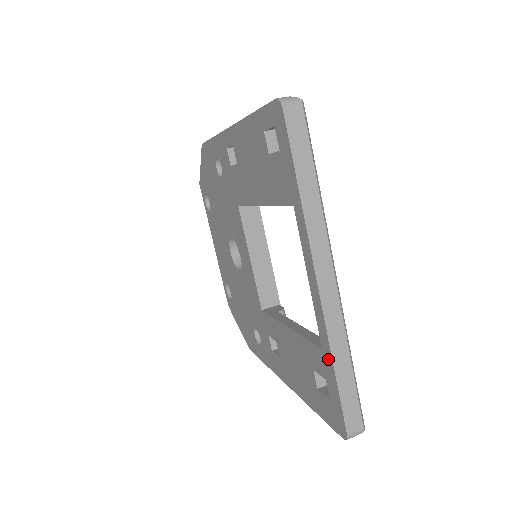
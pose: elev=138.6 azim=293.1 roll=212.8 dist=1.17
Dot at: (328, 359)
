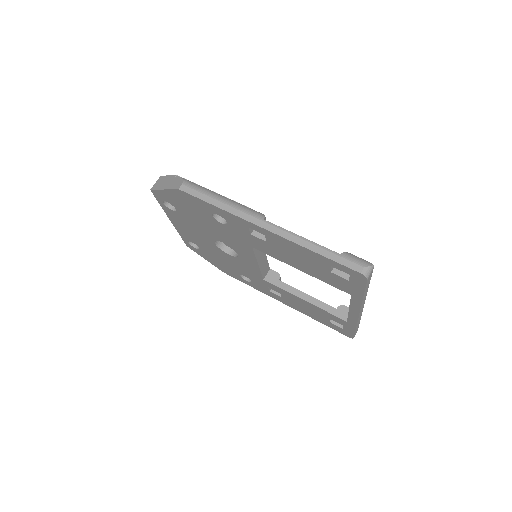
Dot at: (352, 326)
